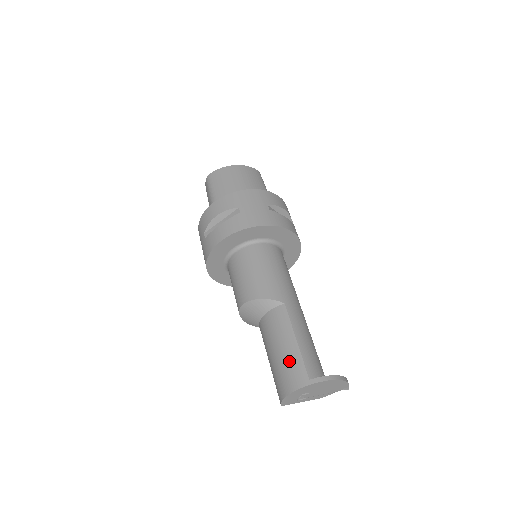
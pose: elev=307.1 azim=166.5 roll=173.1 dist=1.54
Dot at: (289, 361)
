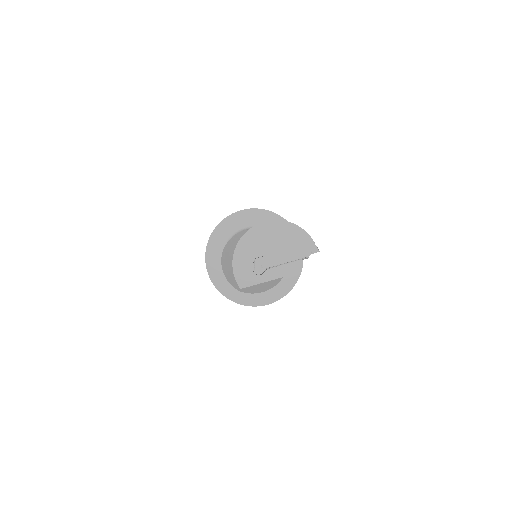
Dot at: occluded
